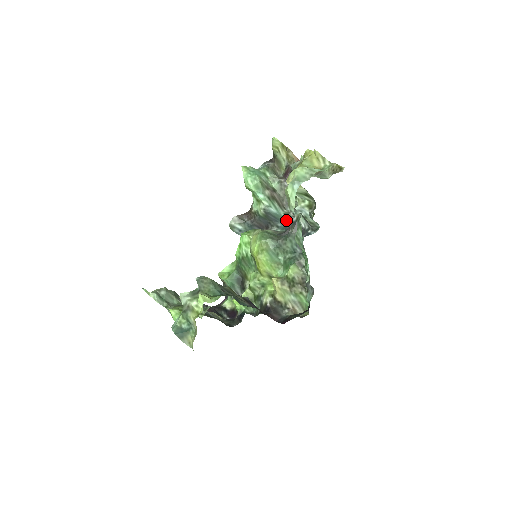
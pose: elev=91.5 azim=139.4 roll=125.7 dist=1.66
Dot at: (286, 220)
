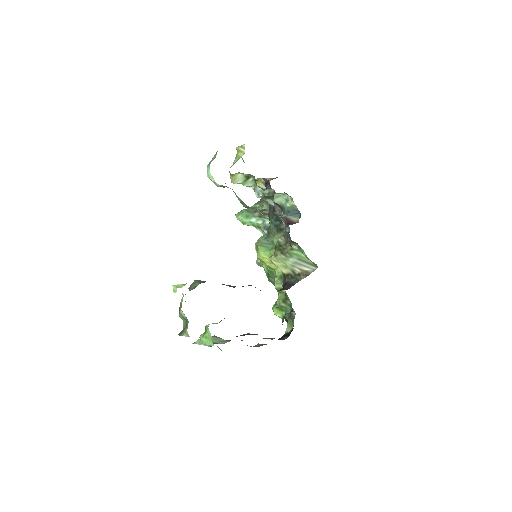
Dot at: occluded
